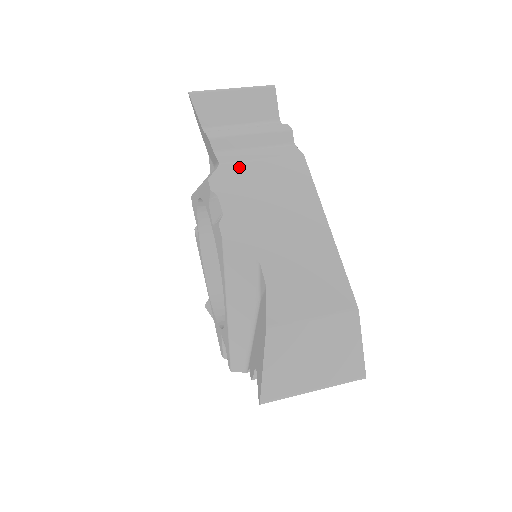
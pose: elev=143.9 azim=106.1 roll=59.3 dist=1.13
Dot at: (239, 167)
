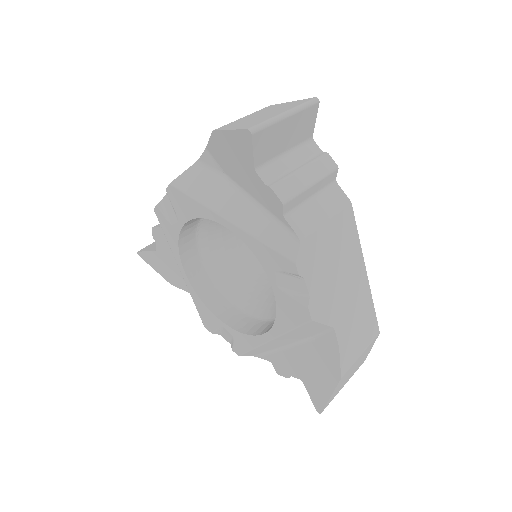
Dot at: (314, 238)
